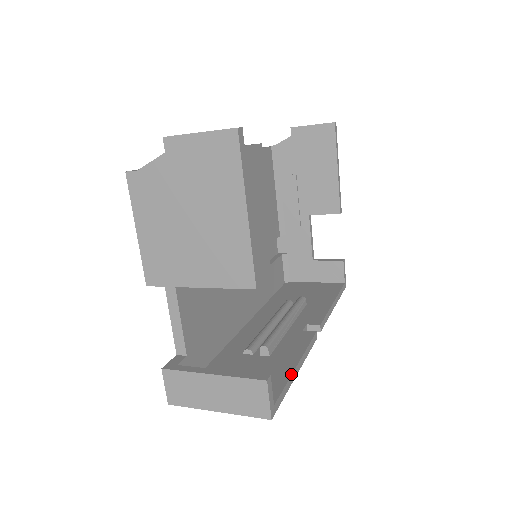
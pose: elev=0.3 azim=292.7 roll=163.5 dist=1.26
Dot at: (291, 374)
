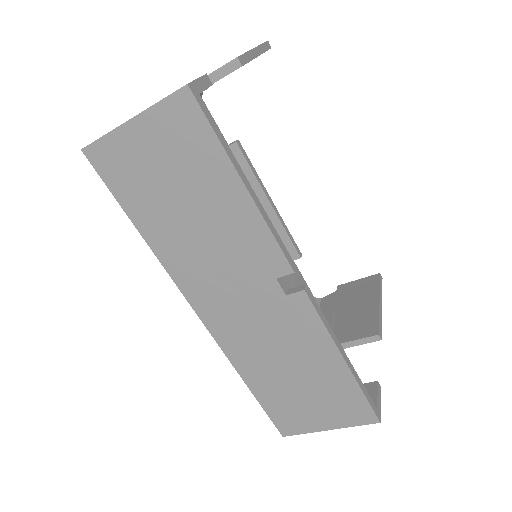
Dot at: (236, 160)
